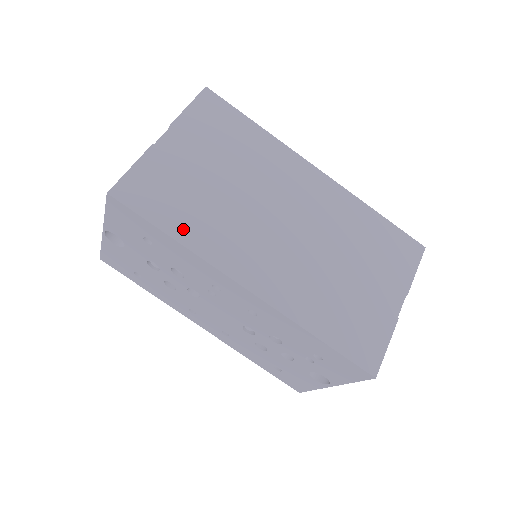
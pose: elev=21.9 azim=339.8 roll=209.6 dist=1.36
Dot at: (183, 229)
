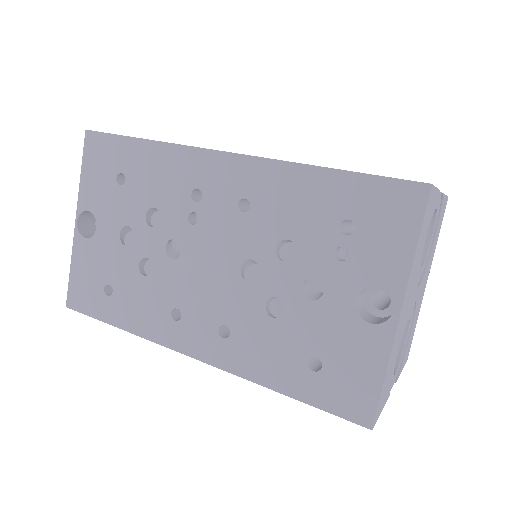
Dot at: occluded
